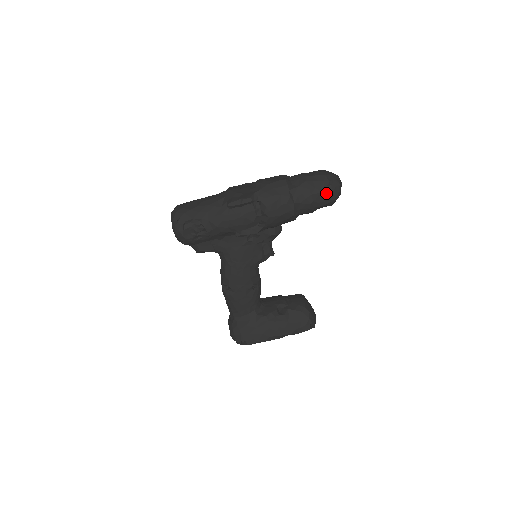
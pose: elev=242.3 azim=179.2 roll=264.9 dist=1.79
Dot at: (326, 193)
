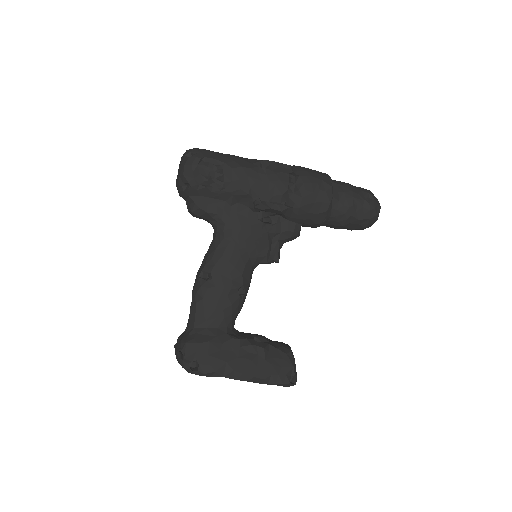
Dot at: (368, 204)
